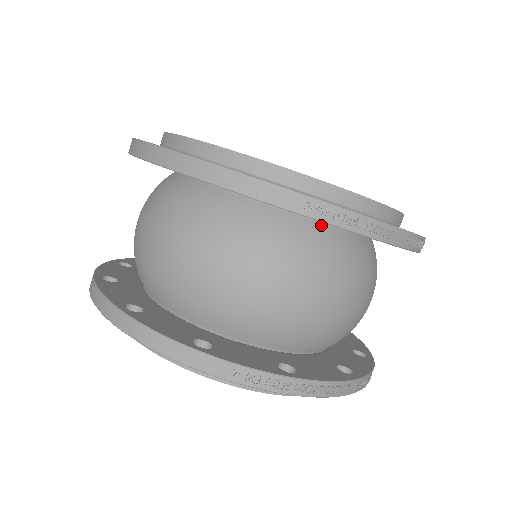
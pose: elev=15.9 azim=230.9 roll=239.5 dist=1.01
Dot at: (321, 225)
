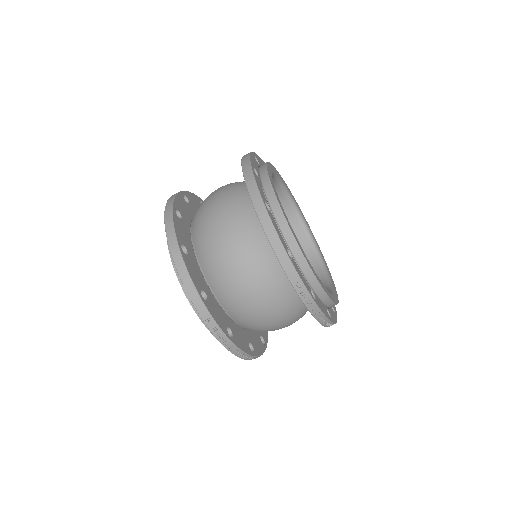
Dot at: occluded
